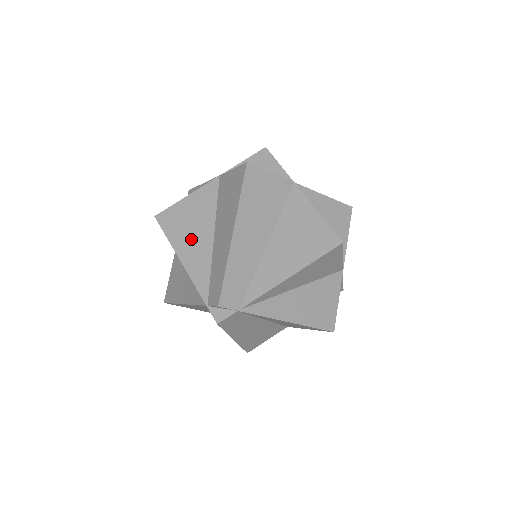
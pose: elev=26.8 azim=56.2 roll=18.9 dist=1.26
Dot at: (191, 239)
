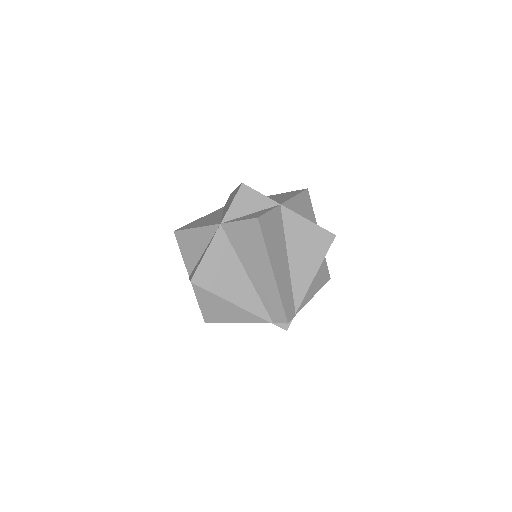
Dot at: (231, 285)
